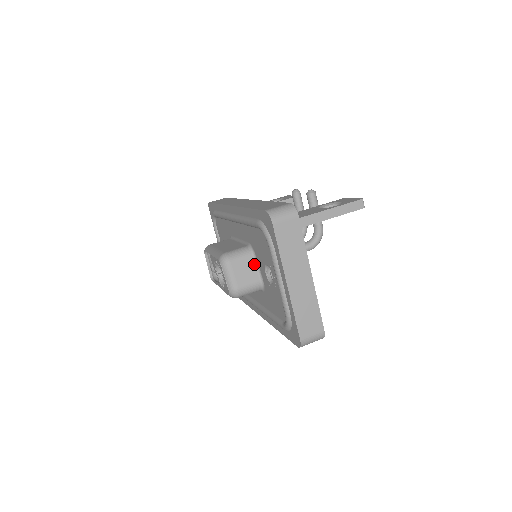
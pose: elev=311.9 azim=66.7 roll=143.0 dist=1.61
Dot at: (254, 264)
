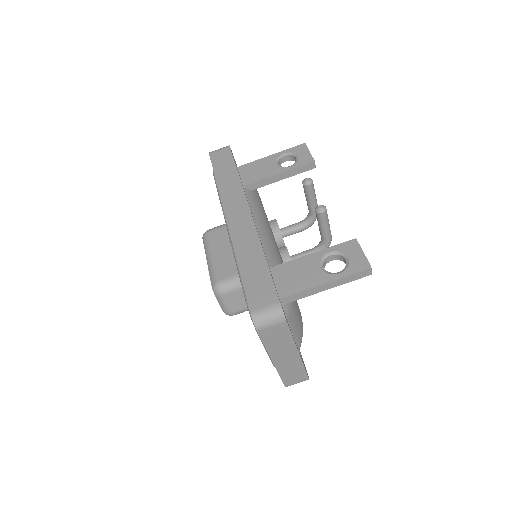
Dot at: occluded
